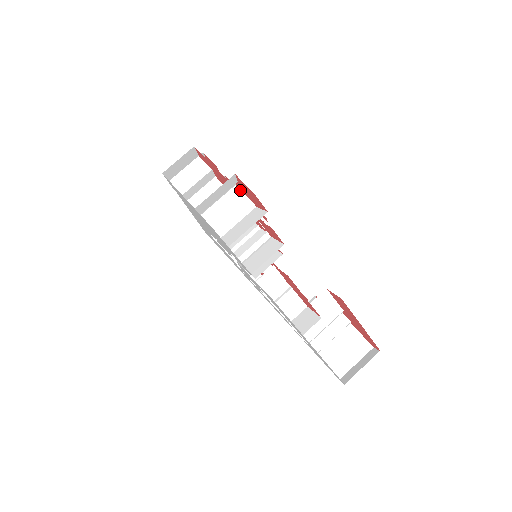
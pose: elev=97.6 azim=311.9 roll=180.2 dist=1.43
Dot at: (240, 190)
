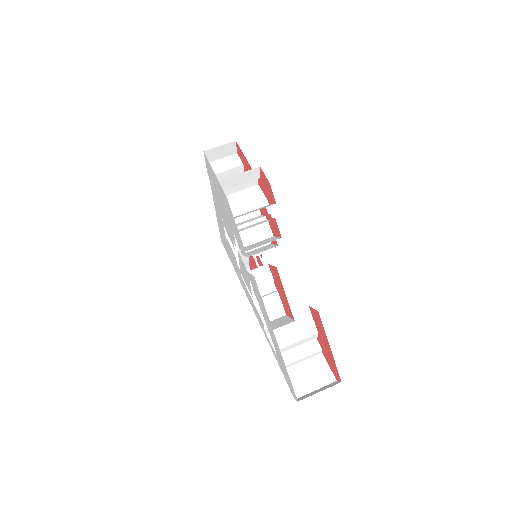
Dot at: (260, 189)
